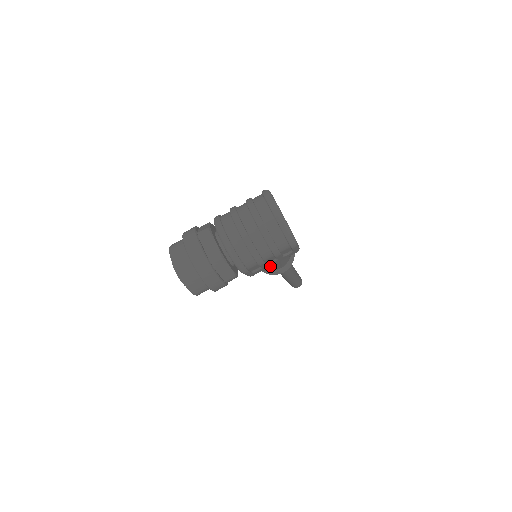
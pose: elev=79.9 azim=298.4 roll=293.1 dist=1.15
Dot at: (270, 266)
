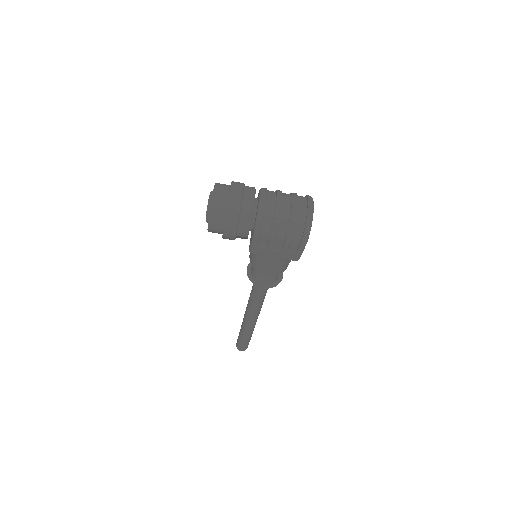
Dot at: (270, 256)
